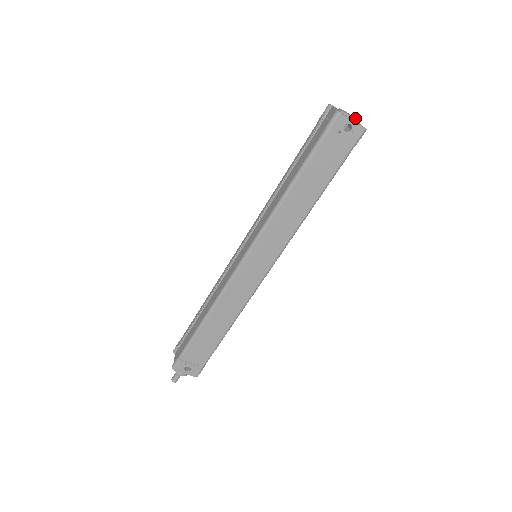
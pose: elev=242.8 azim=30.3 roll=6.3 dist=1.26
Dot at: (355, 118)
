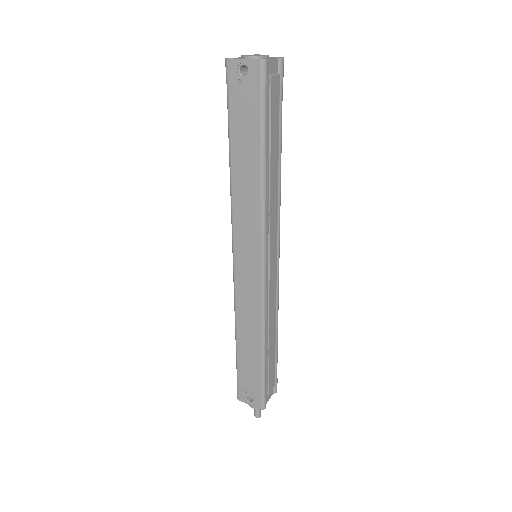
Dot at: (262, 55)
